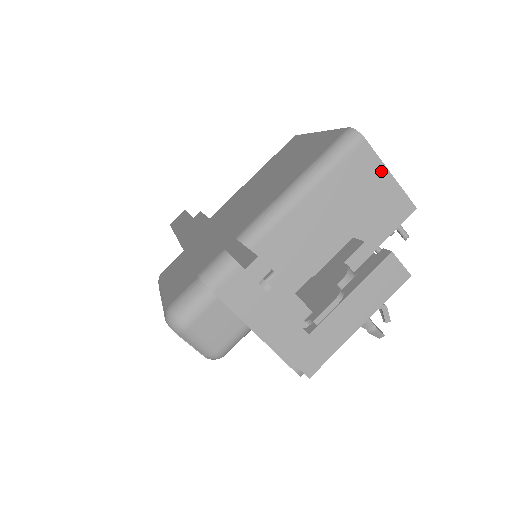
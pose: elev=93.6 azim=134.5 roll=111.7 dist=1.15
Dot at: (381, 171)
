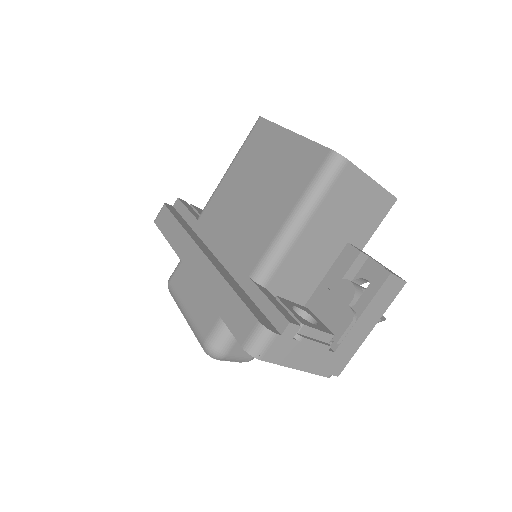
Dot at: (365, 182)
